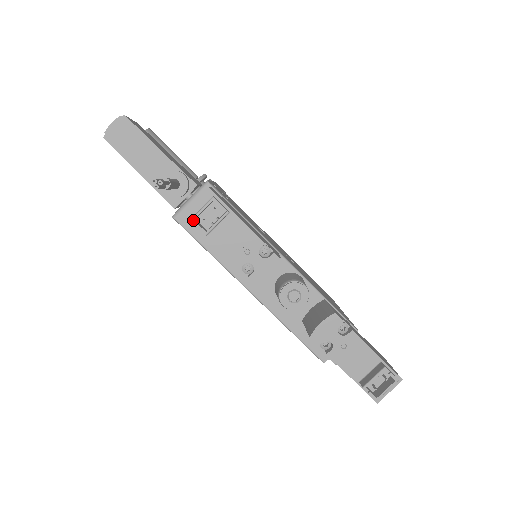
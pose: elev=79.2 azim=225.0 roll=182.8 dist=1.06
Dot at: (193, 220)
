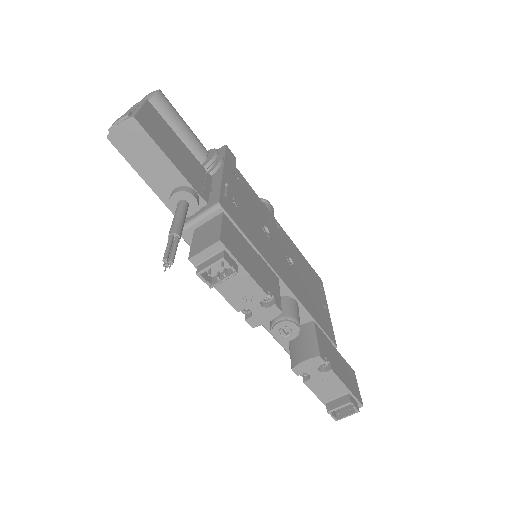
Dot at: (199, 274)
